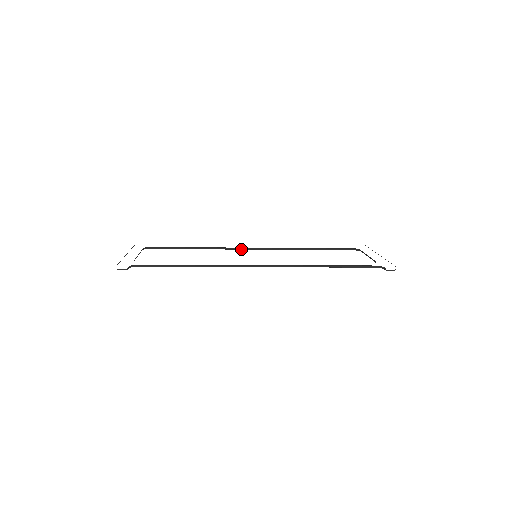
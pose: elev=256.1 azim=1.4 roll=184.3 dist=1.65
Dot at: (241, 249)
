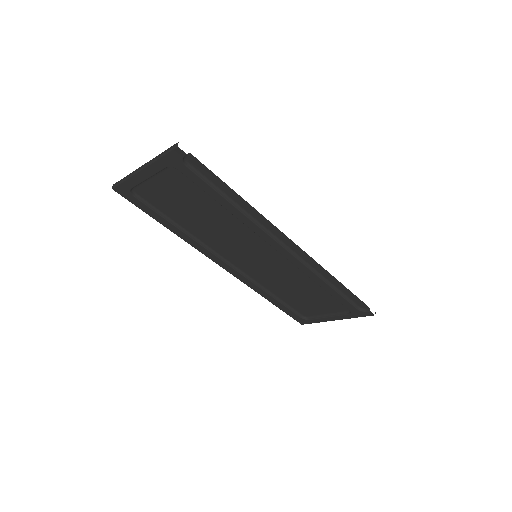
Dot at: (219, 258)
